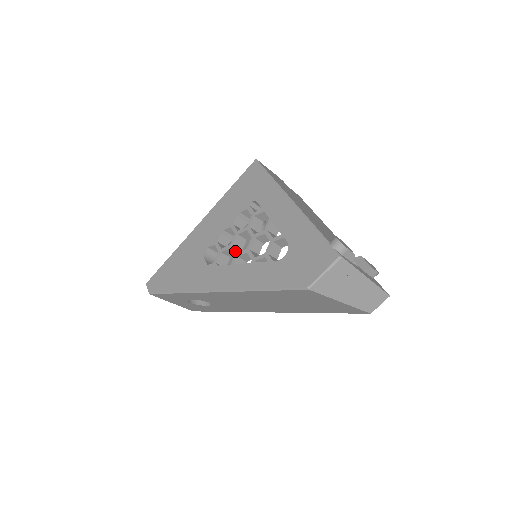
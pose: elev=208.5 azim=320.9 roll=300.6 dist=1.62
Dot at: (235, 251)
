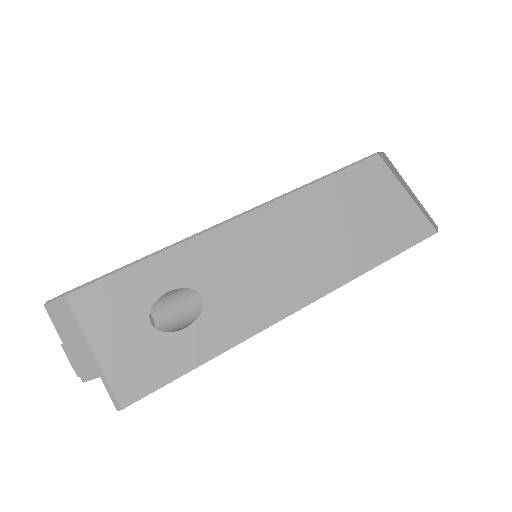
Dot at: occluded
